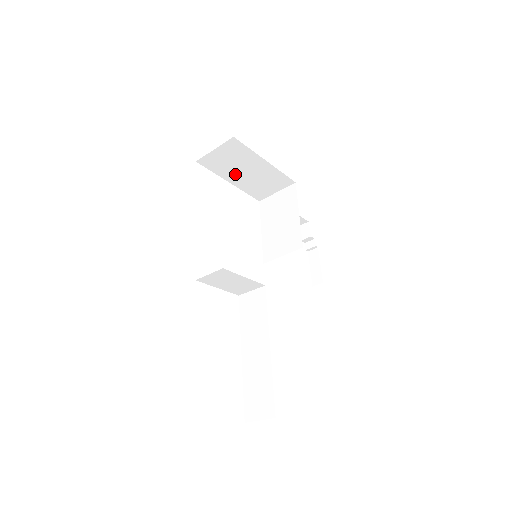
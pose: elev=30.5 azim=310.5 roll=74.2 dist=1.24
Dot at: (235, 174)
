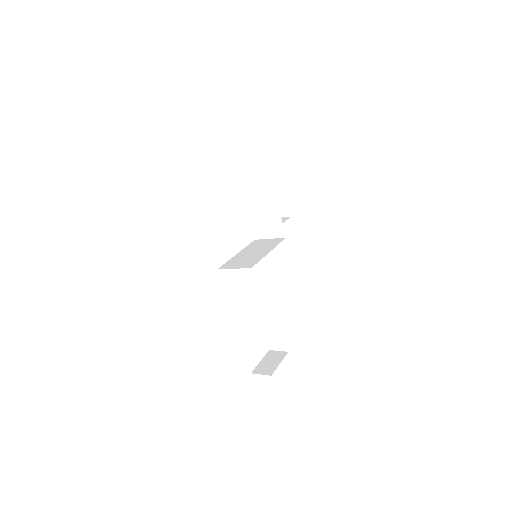
Dot at: occluded
